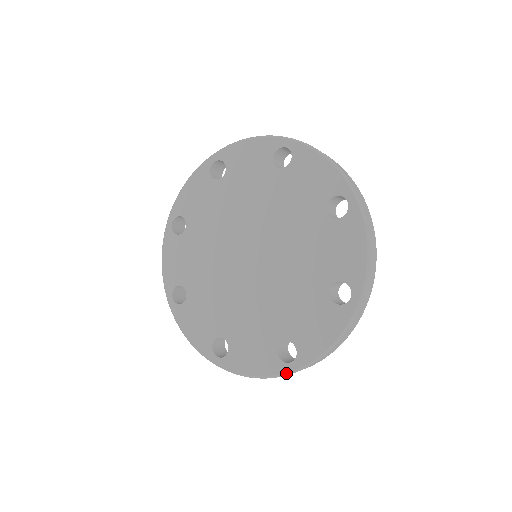
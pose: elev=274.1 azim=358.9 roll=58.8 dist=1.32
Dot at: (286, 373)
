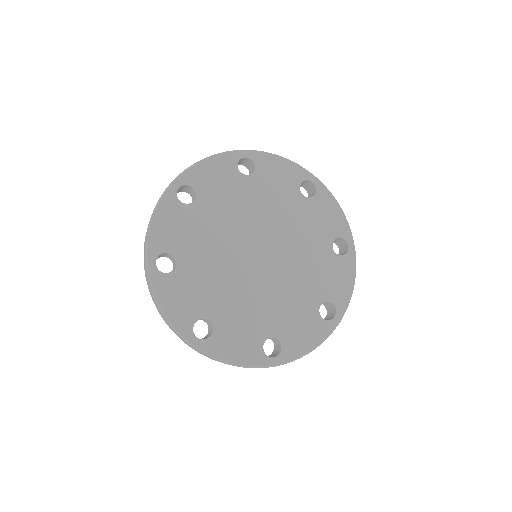
Dot at: (267, 366)
